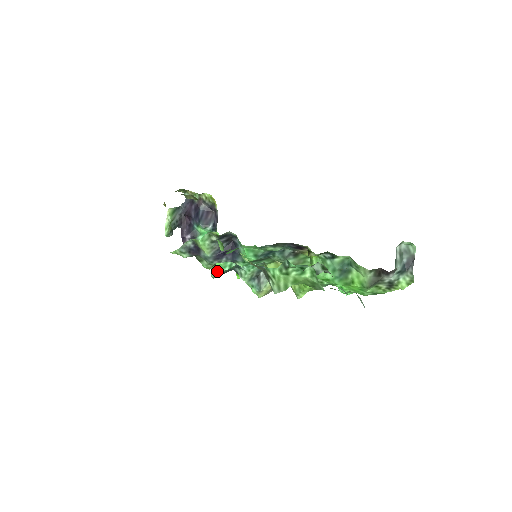
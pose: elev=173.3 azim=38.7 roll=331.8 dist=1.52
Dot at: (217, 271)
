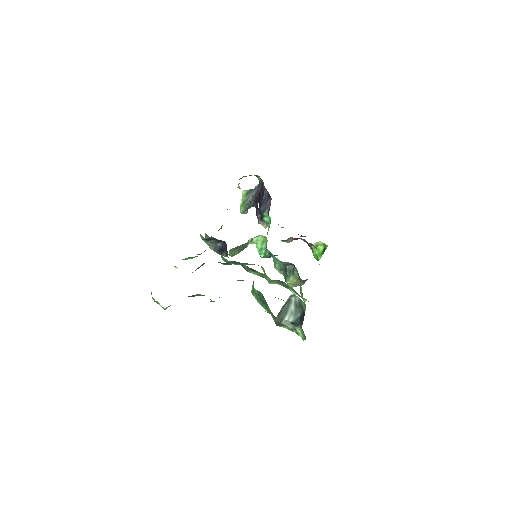
Dot at: occluded
